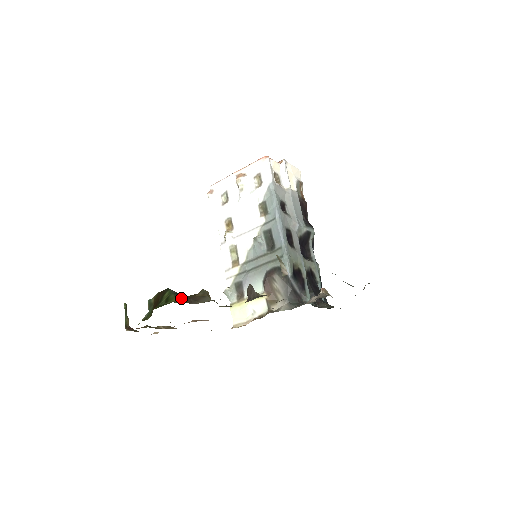
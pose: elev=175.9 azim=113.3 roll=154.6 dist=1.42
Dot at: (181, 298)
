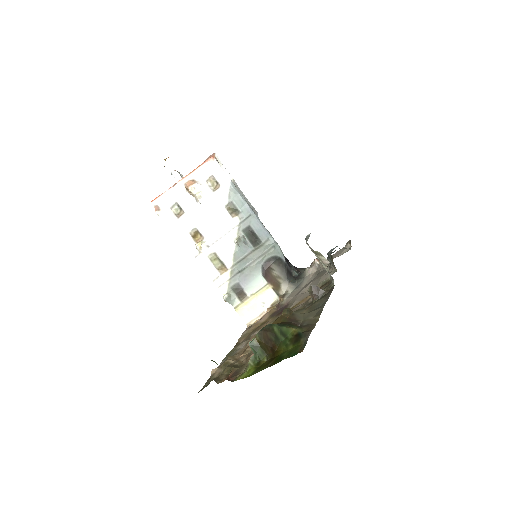
Dot at: (292, 326)
